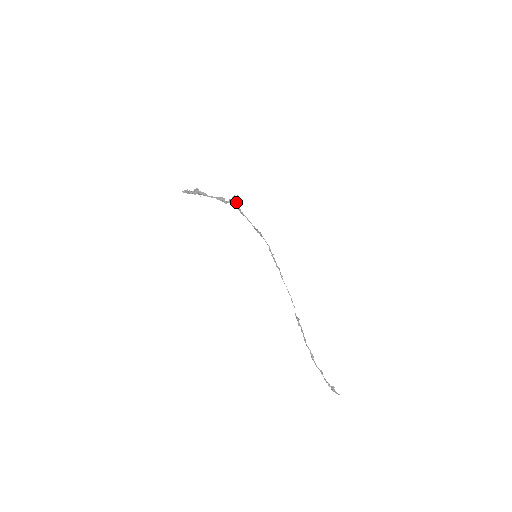
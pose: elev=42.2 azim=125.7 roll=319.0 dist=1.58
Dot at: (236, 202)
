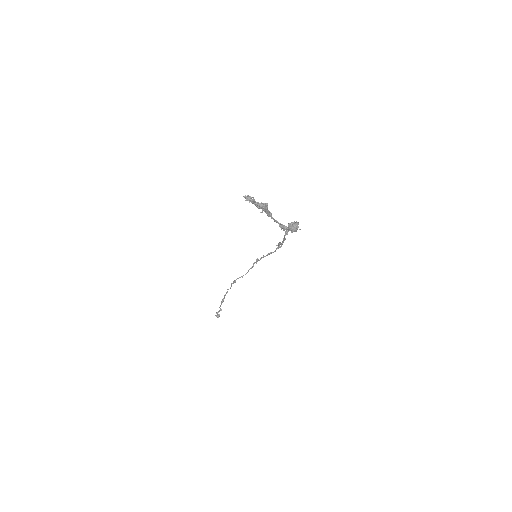
Dot at: (293, 231)
